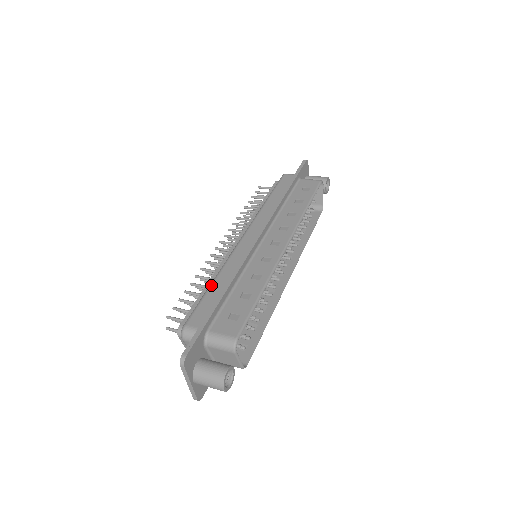
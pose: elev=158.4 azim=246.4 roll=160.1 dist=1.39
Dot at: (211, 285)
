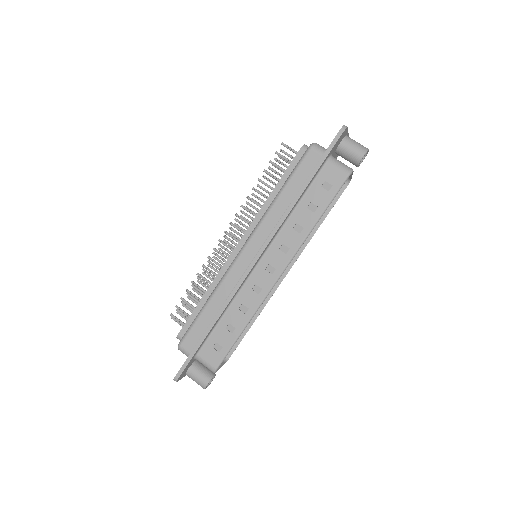
Dot at: (204, 308)
